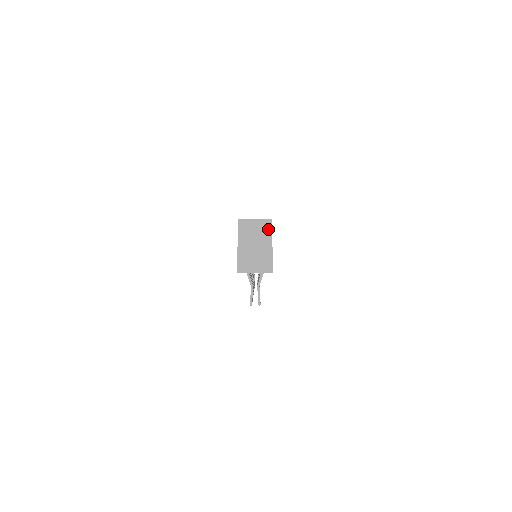
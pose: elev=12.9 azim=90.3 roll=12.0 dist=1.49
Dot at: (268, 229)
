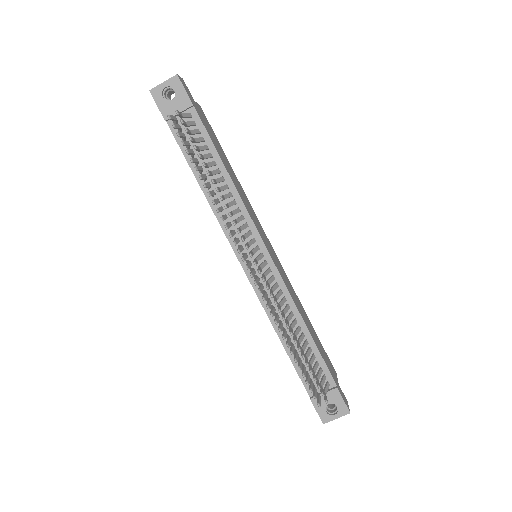
Dot at: occluded
